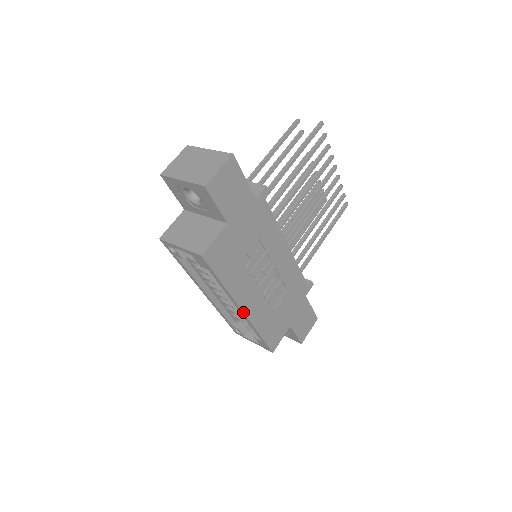
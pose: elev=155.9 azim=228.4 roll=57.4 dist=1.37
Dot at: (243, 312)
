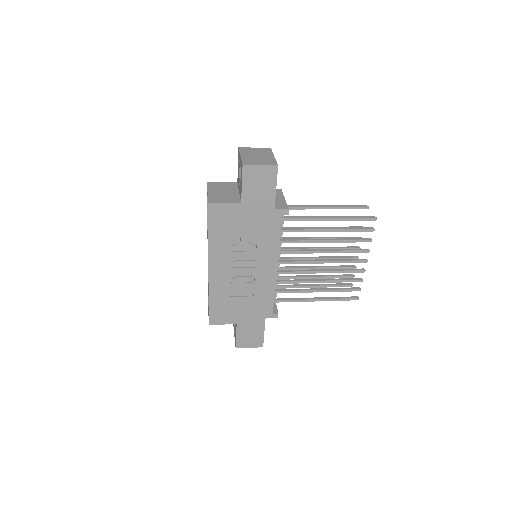
Dot at: (209, 270)
